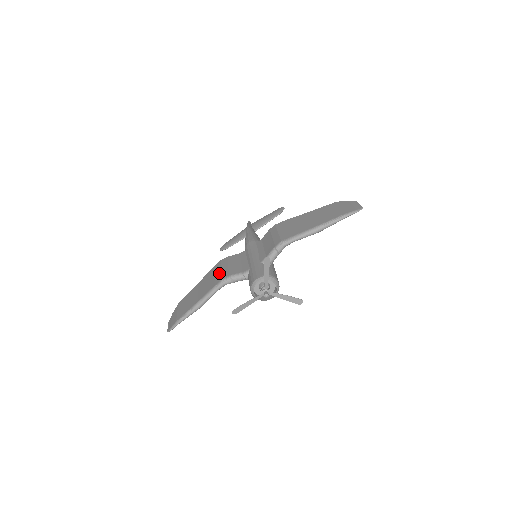
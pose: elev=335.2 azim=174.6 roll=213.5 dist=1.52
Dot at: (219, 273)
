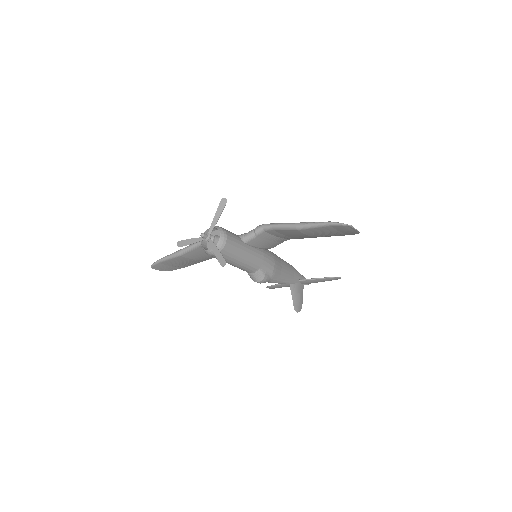
Dot at: occluded
